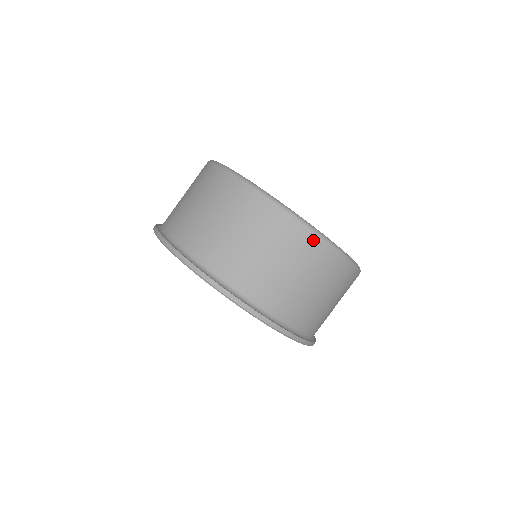
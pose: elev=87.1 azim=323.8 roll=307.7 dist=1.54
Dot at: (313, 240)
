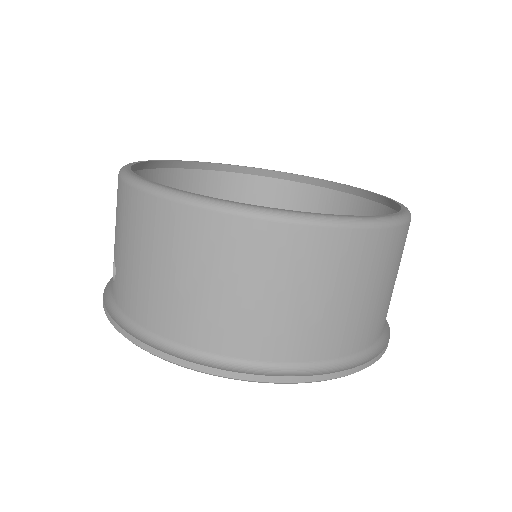
Dot at: occluded
